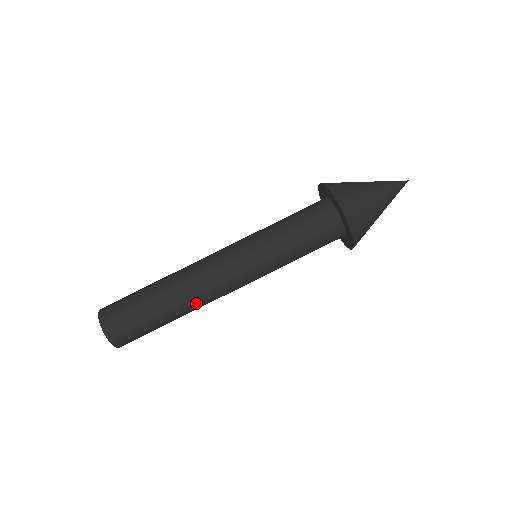
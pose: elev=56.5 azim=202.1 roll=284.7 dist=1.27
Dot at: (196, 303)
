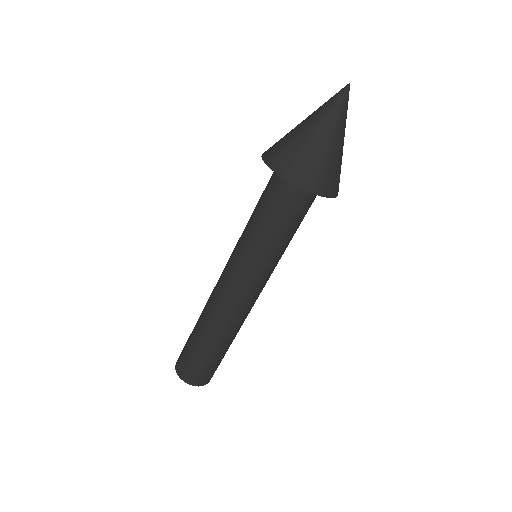
Dot at: (223, 324)
